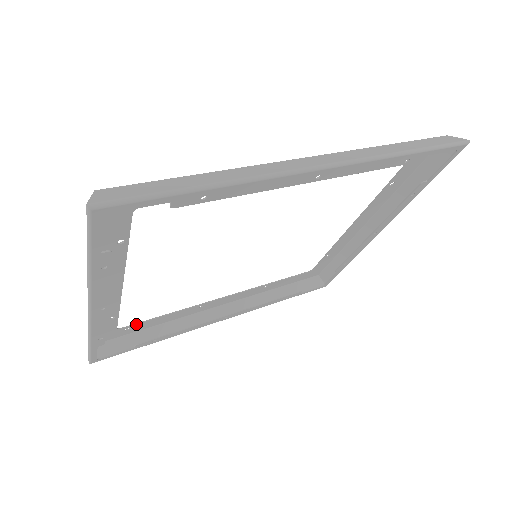
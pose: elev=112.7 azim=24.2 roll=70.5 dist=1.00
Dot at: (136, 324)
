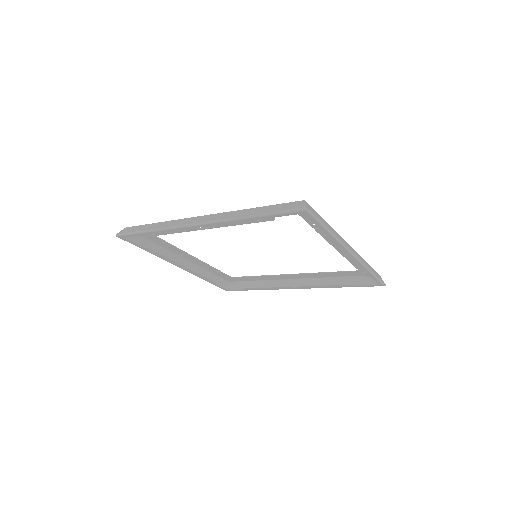
Dot at: (240, 277)
